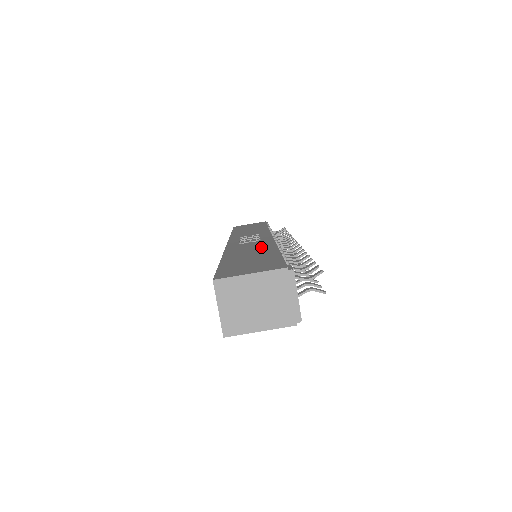
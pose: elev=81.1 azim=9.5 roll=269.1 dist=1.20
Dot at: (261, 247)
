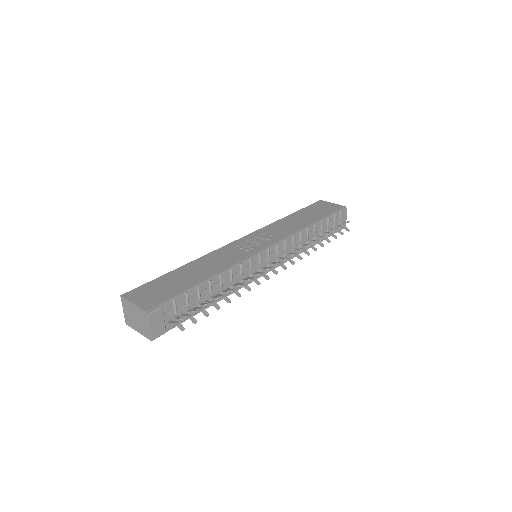
Dot at: (215, 267)
